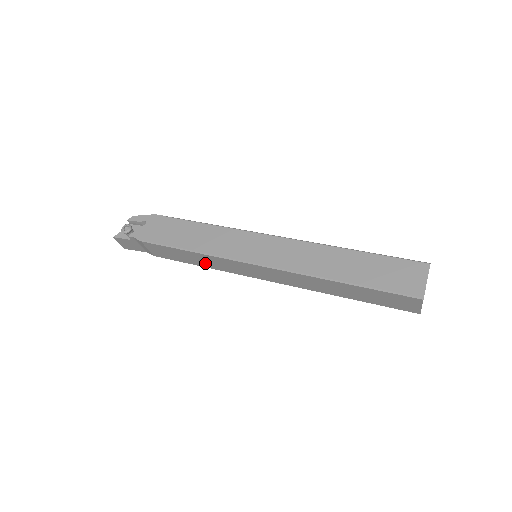
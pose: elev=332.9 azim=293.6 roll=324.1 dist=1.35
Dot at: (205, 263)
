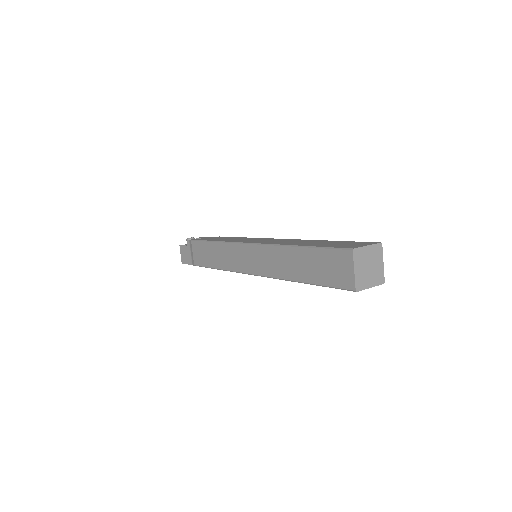
Dot at: (219, 260)
